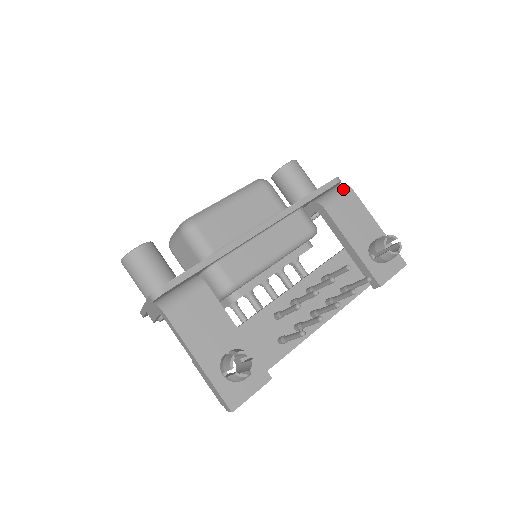
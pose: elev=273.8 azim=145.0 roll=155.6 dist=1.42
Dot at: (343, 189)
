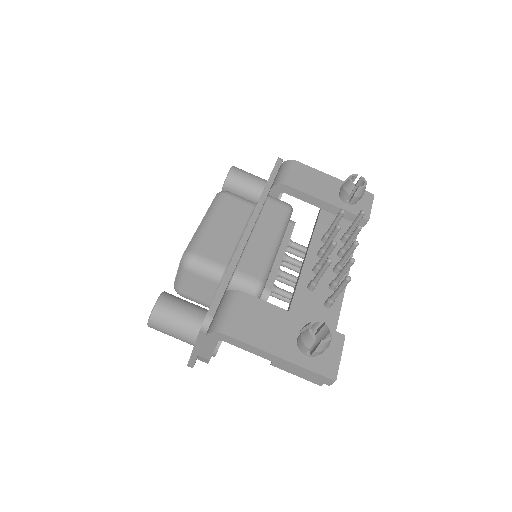
Dot at: (289, 164)
